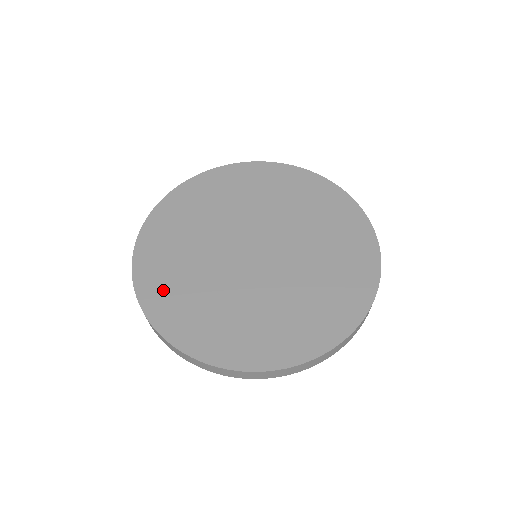
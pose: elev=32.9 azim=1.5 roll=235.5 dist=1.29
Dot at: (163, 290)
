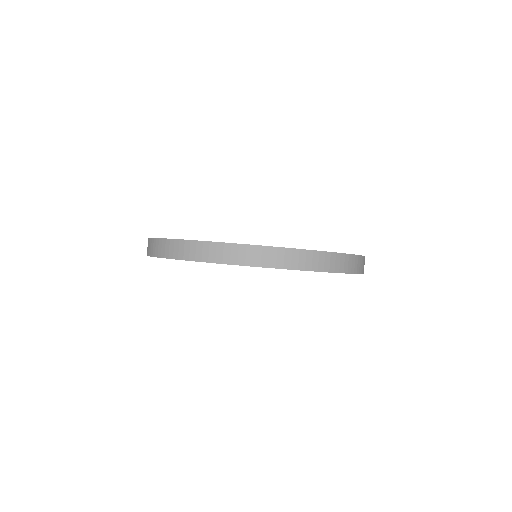
Dot at: occluded
